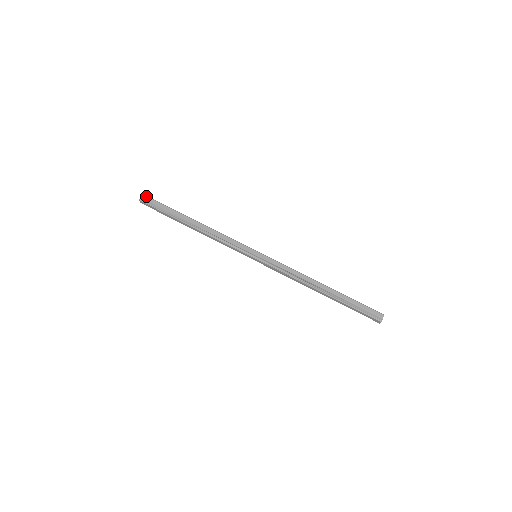
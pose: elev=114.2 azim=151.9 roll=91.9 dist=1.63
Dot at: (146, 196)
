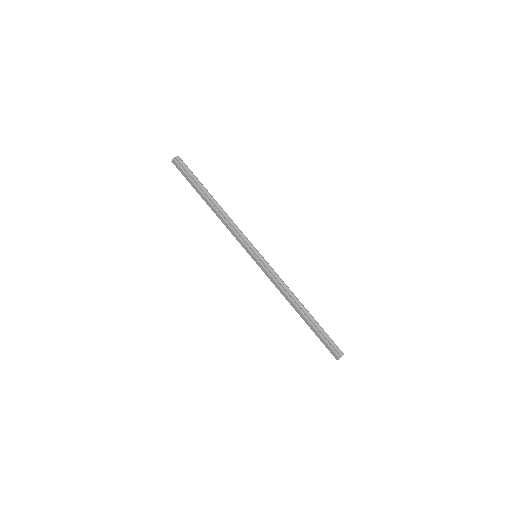
Dot at: (180, 158)
